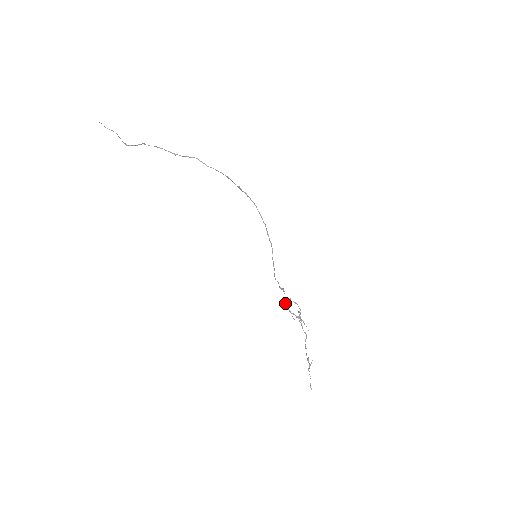
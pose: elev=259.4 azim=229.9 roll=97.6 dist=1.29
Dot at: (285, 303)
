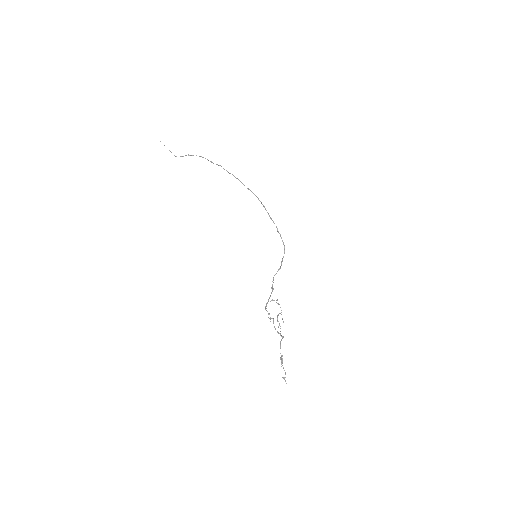
Dot at: (267, 303)
